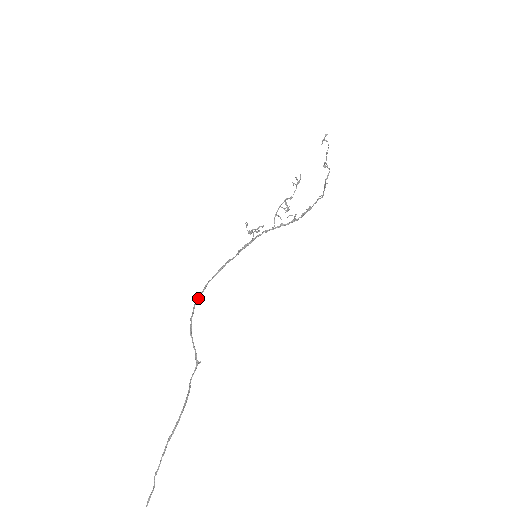
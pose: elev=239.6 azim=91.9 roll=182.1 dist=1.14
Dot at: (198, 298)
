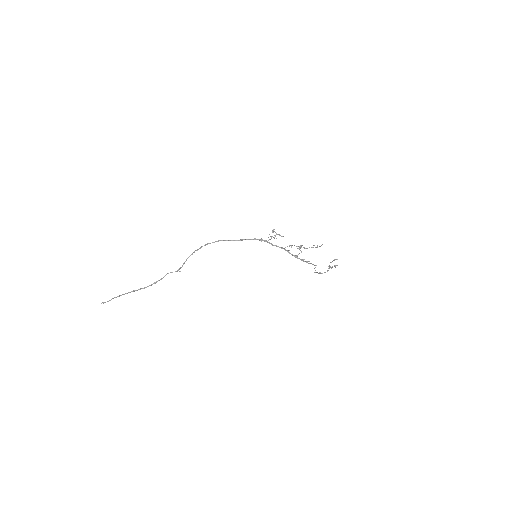
Dot at: occluded
